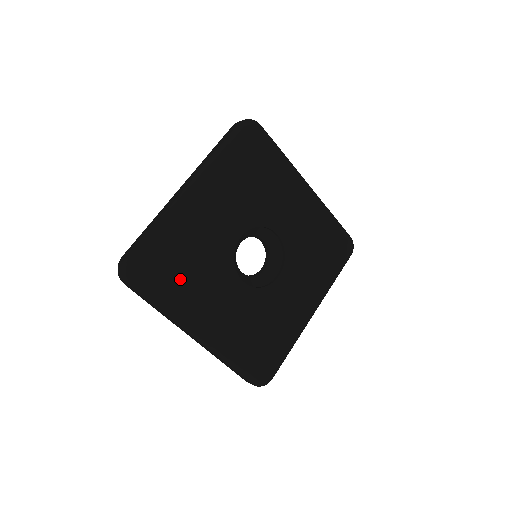
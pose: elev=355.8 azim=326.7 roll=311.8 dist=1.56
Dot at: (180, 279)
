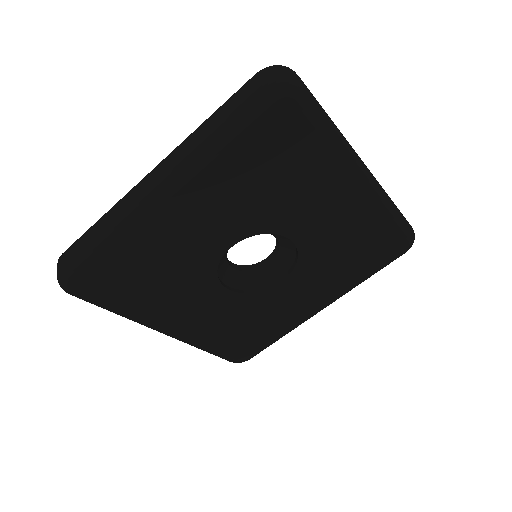
Dot at: (136, 291)
